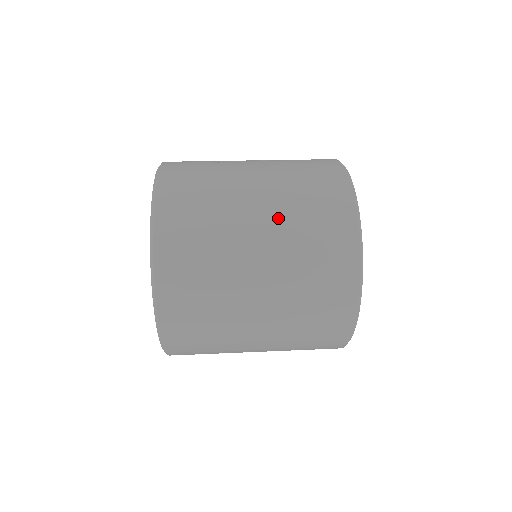
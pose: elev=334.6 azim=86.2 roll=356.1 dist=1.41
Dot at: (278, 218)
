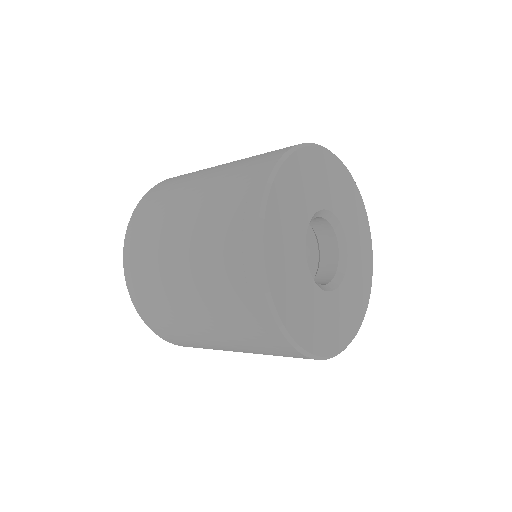
Dot at: occluded
